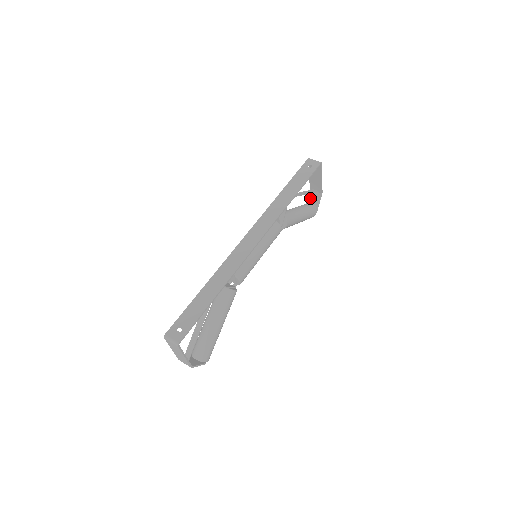
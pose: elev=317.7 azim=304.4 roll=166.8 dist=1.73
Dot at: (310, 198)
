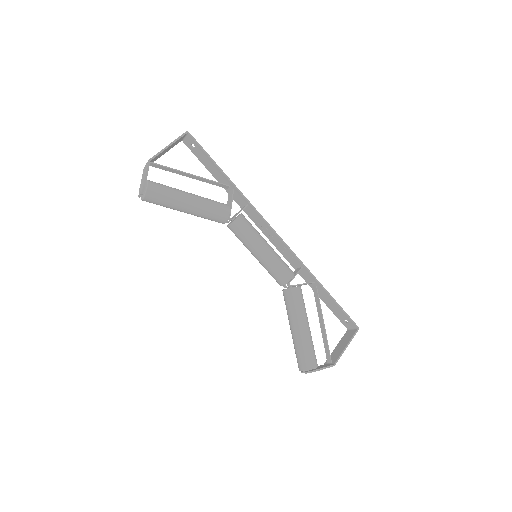
Dot at: occluded
